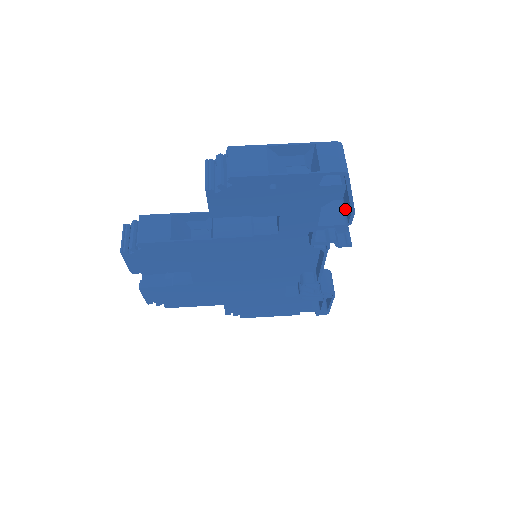
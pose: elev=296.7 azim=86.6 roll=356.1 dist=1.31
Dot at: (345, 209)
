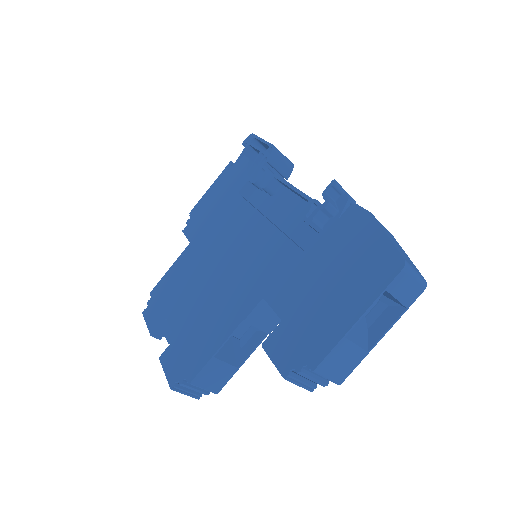
Dot at: occluded
